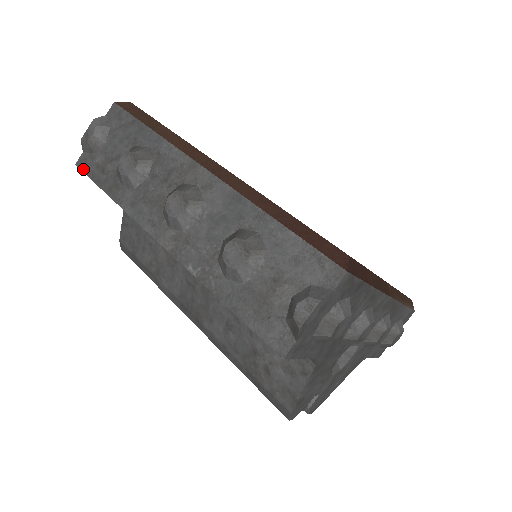
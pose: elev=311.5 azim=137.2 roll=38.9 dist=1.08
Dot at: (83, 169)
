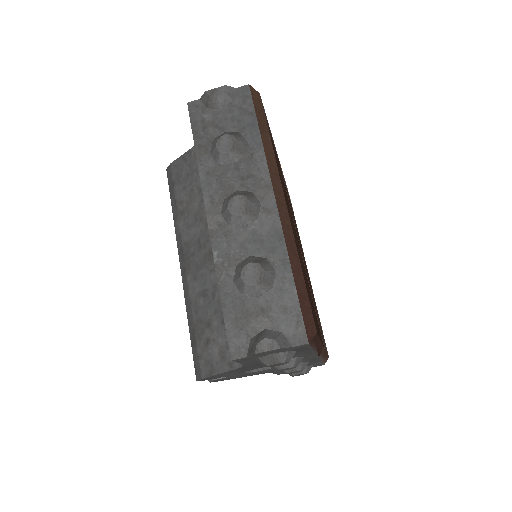
Dot at: (191, 112)
